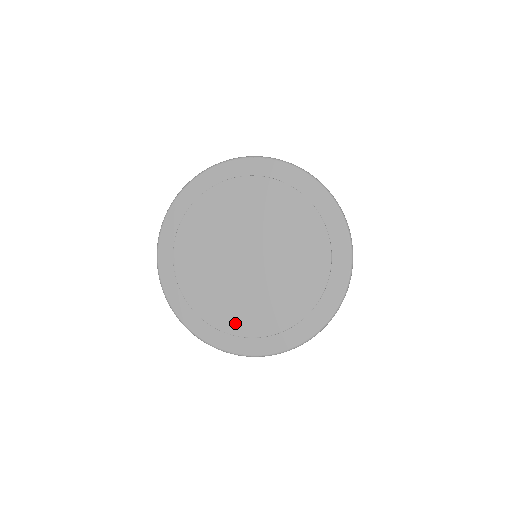
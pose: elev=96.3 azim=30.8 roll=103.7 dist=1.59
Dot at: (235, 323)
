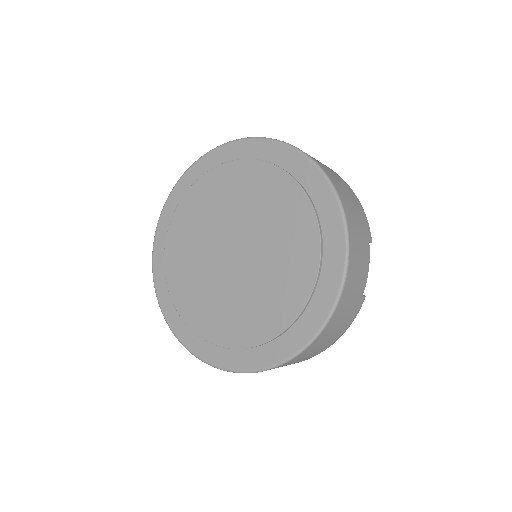
Dot at: (231, 333)
